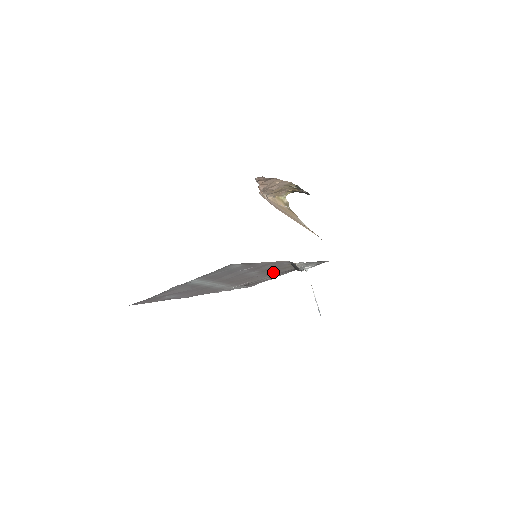
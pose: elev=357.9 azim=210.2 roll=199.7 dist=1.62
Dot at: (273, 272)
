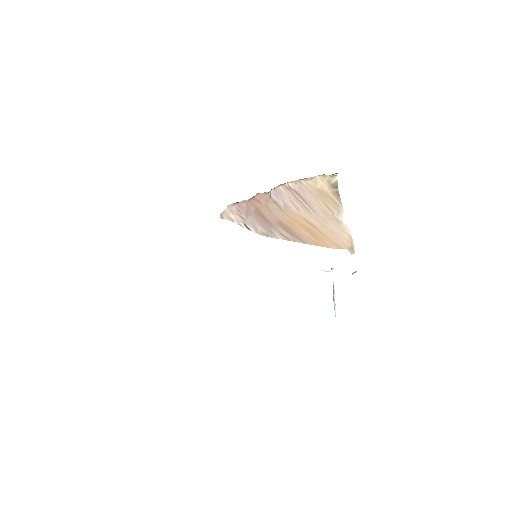
Dot at: occluded
